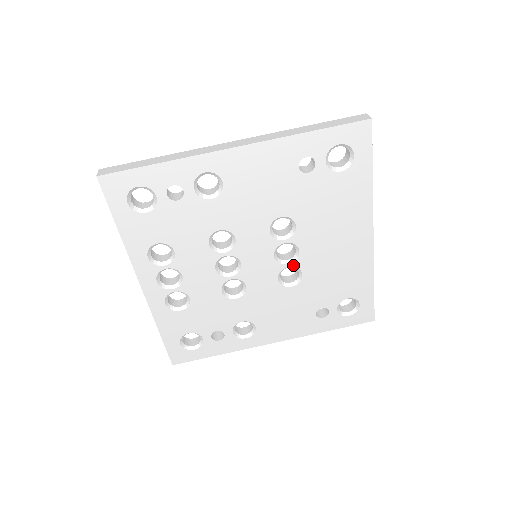
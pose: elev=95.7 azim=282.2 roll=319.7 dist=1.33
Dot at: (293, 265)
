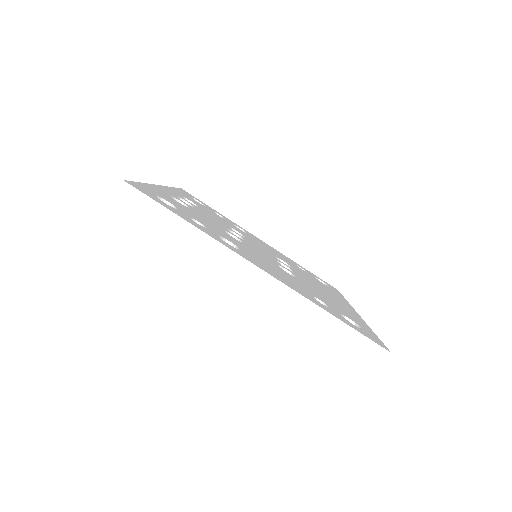
Dot at: occluded
